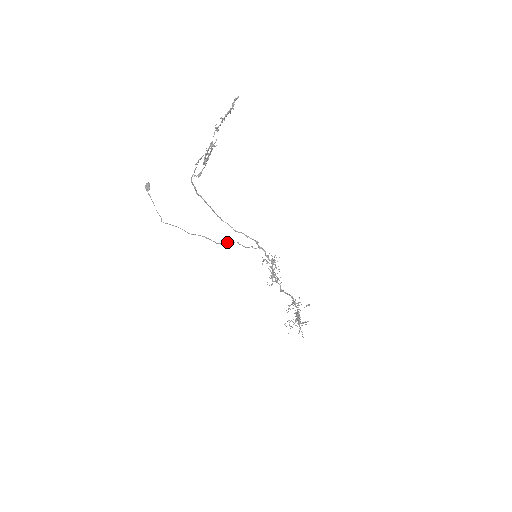
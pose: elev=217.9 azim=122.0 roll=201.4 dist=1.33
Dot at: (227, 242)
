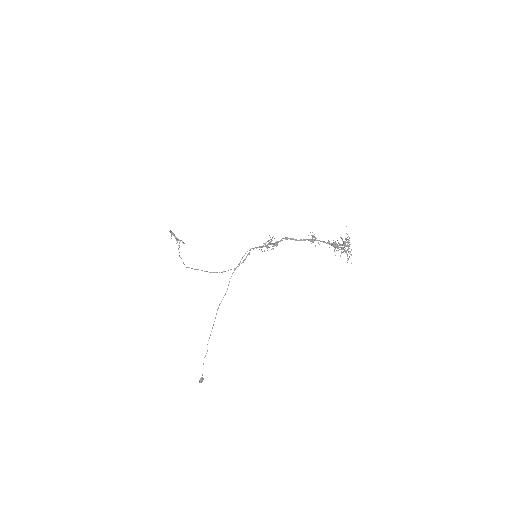
Dot at: occluded
